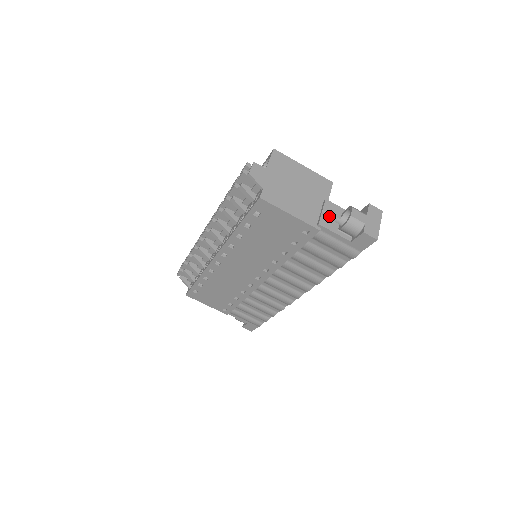
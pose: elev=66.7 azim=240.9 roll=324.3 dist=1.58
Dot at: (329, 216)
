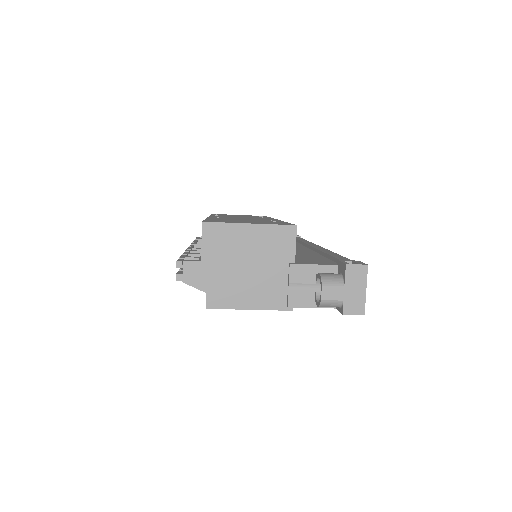
Dot at: (299, 287)
